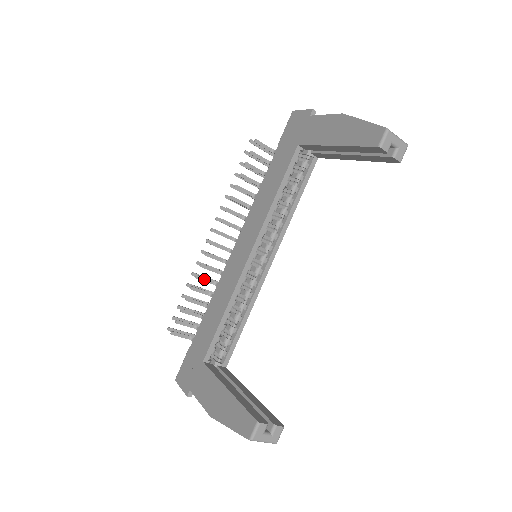
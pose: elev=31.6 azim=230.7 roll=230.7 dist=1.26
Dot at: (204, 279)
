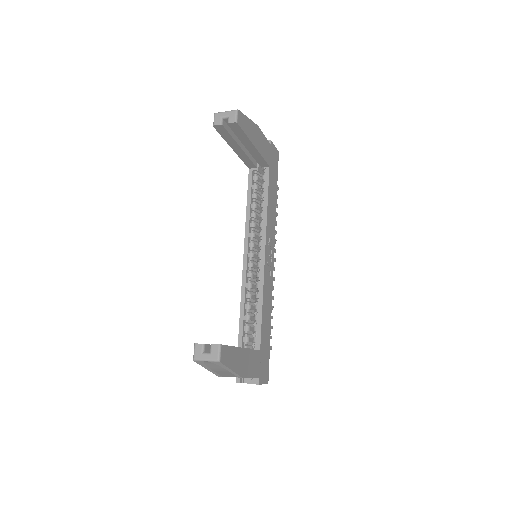
Dot at: occluded
